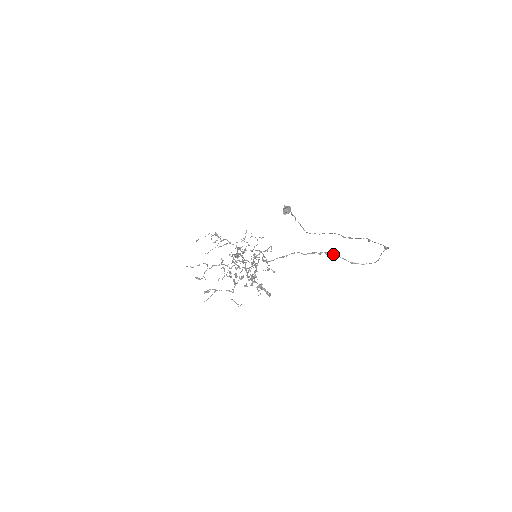
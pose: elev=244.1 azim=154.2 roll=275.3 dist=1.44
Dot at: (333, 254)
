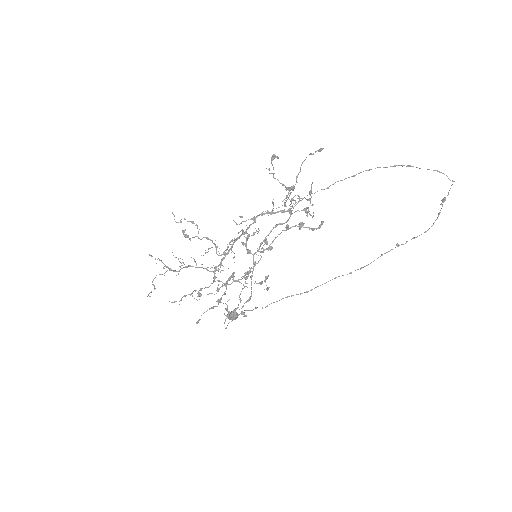
Dot at: (416, 167)
